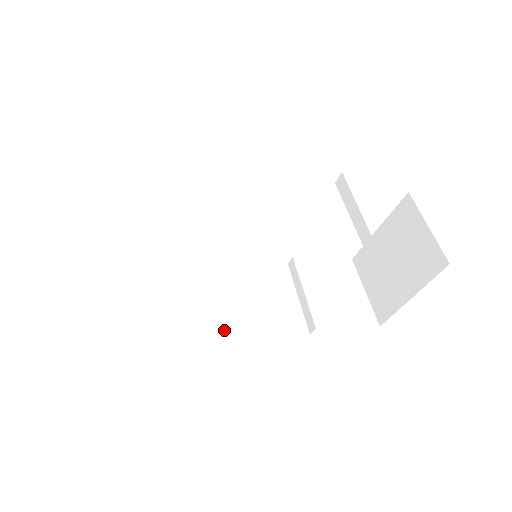
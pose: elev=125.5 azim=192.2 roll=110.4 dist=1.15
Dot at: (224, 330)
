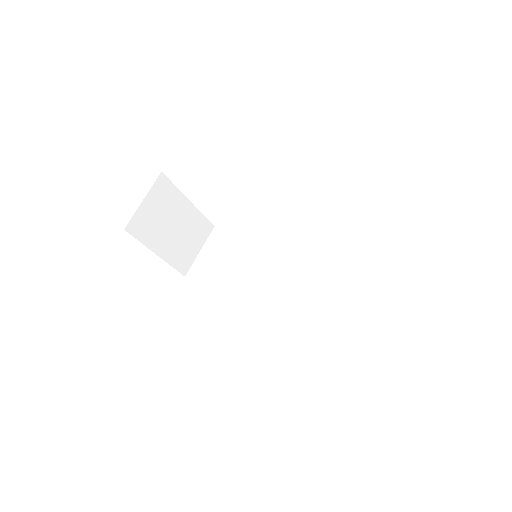
Dot at: (255, 300)
